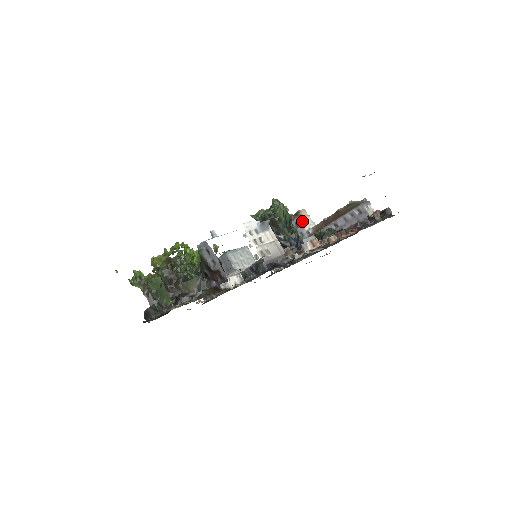
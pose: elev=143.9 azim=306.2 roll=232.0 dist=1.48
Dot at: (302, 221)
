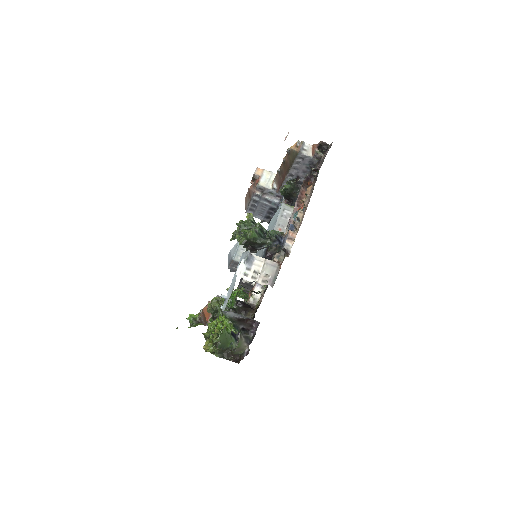
Dot at: (263, 183)
